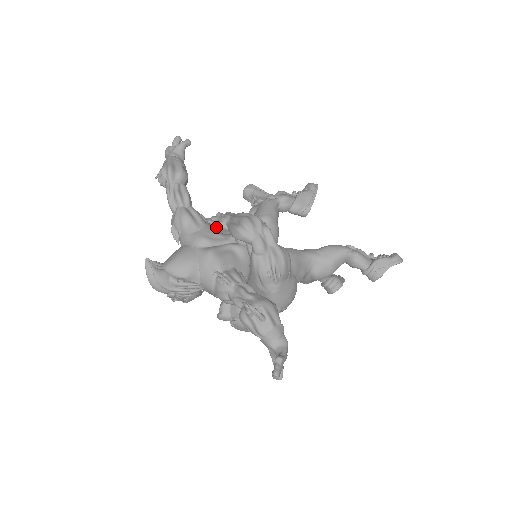
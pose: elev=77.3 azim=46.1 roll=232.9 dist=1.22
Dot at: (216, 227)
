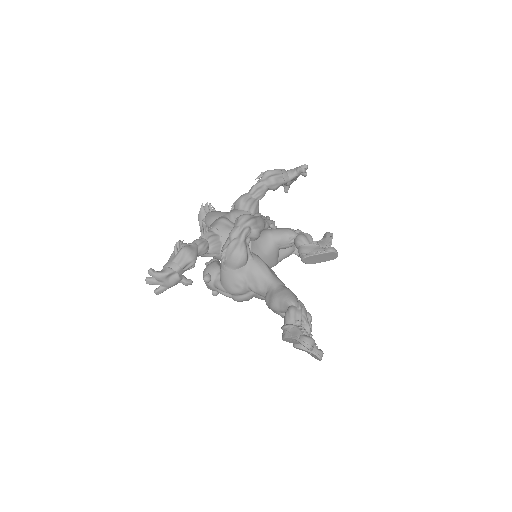
Dot at: occluded
